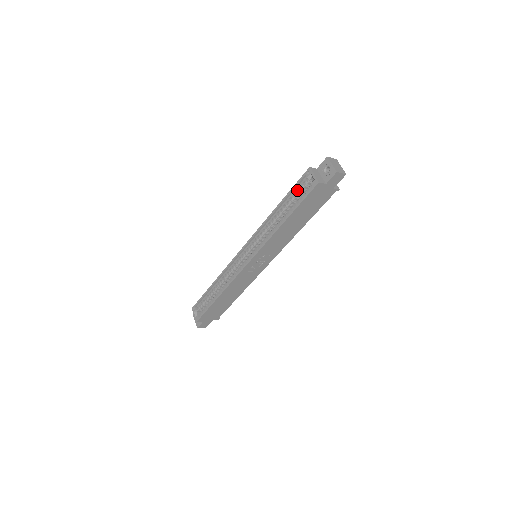
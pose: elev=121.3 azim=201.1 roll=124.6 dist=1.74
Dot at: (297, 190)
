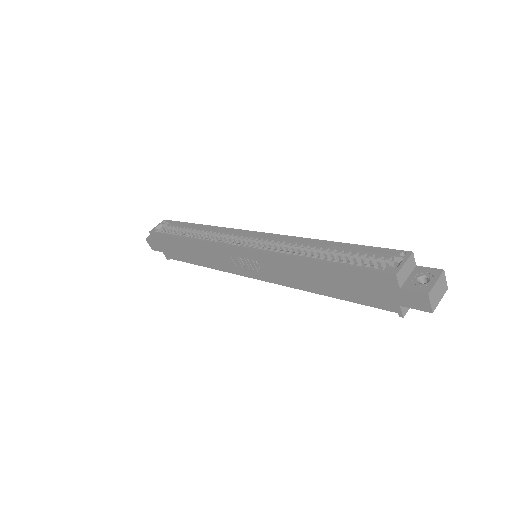
Dot at: (369, 254)
